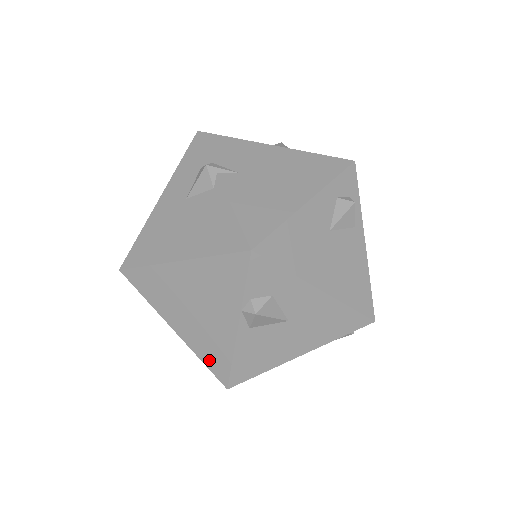
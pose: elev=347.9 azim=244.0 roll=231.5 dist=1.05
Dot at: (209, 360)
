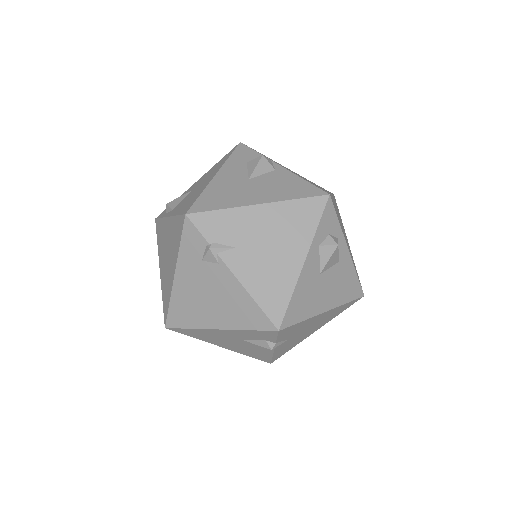
Dot at: occluded
